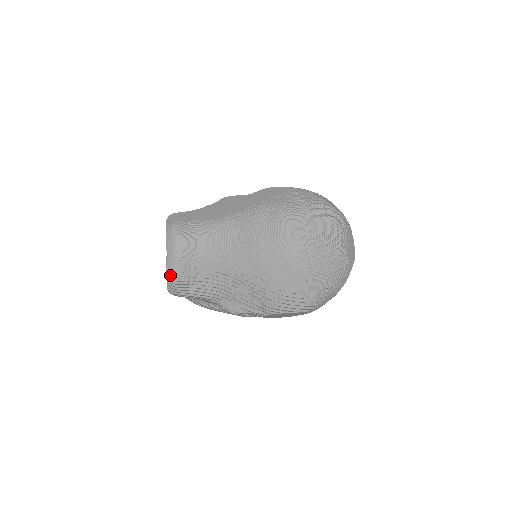
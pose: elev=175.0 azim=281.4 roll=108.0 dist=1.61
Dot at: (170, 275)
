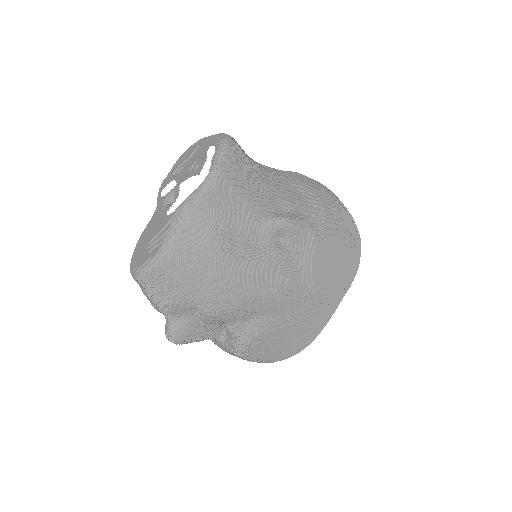
Dot at: (226, 140)
